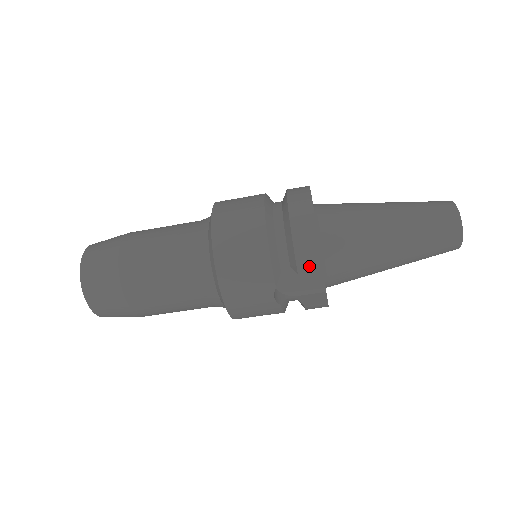
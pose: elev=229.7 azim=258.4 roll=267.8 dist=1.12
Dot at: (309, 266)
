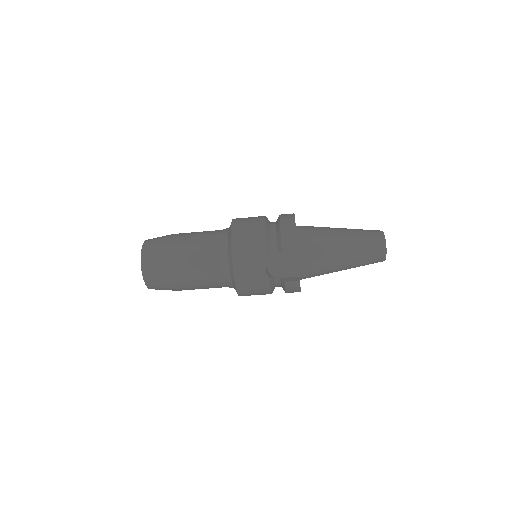
Dot at: (289, 249)
